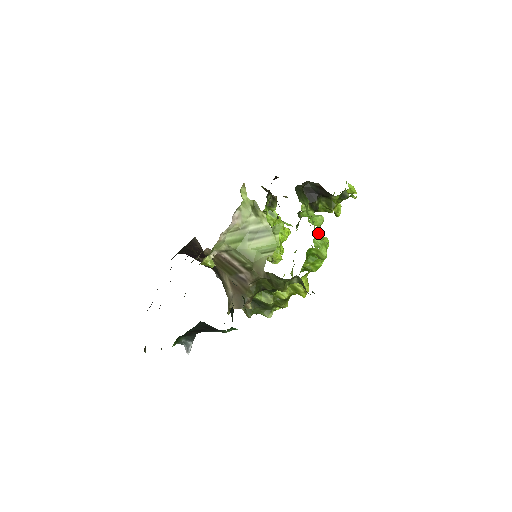
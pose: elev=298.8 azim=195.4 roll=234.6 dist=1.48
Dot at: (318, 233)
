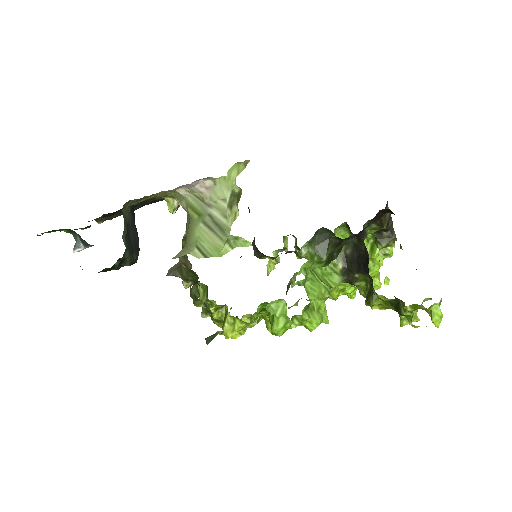
Dot at: (324, 306)
